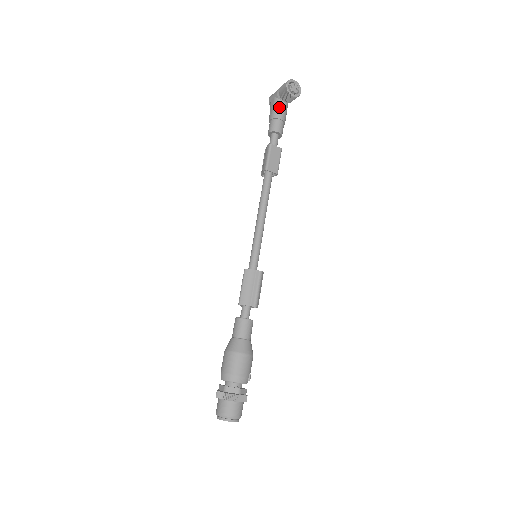
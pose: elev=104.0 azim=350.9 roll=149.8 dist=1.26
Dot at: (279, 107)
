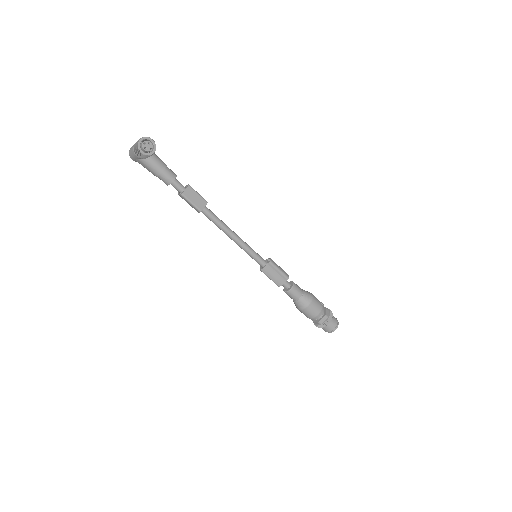
Dot at: (152, 164)
